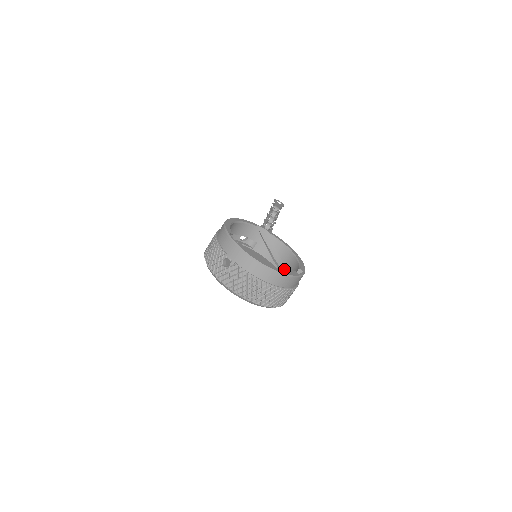
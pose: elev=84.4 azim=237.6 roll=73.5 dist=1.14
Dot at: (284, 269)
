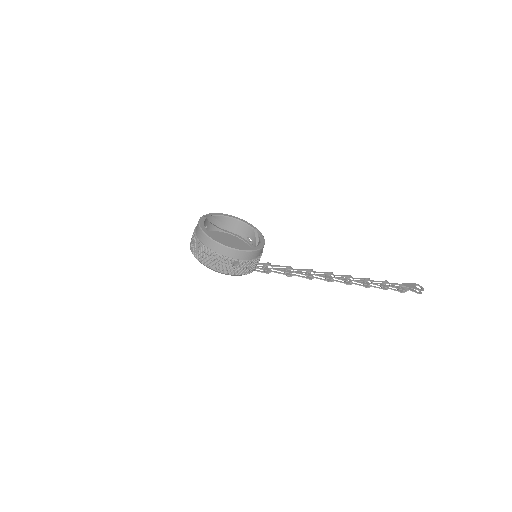
Dot at: occluded
